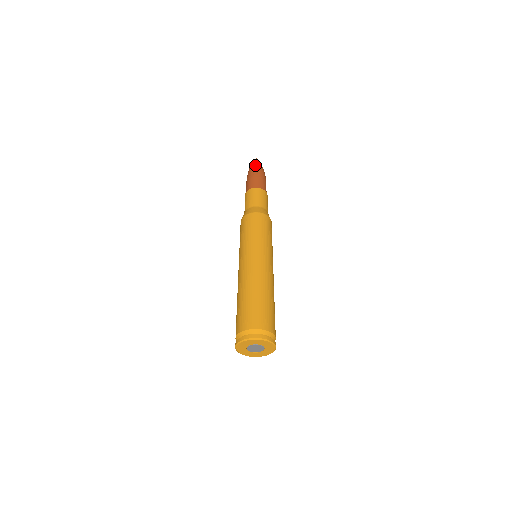
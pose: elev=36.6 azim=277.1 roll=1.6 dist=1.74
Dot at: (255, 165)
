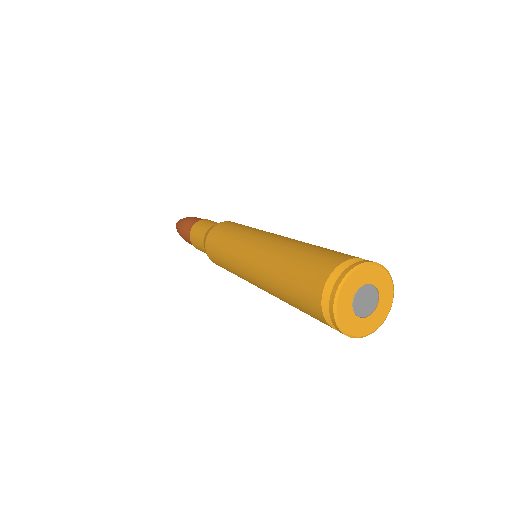
Dot at: occluded
